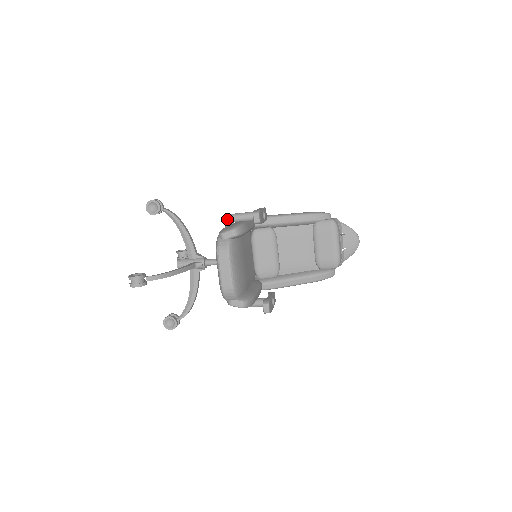
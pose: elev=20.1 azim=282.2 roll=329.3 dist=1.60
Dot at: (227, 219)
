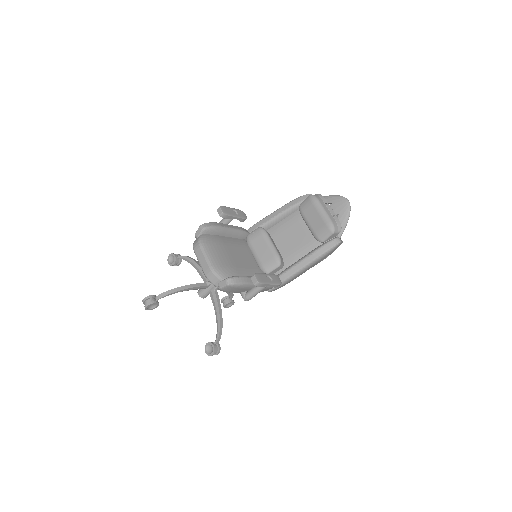
Dot at: occluded
